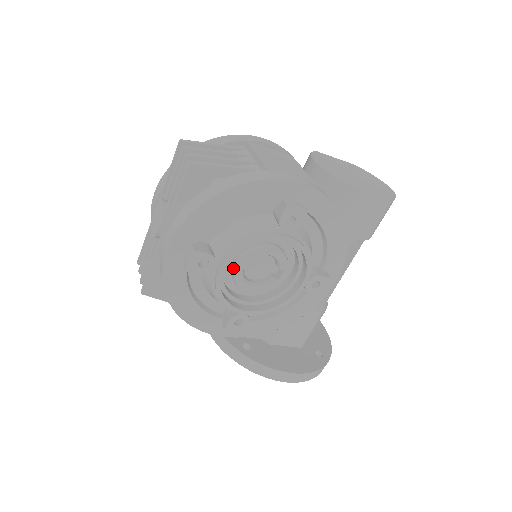
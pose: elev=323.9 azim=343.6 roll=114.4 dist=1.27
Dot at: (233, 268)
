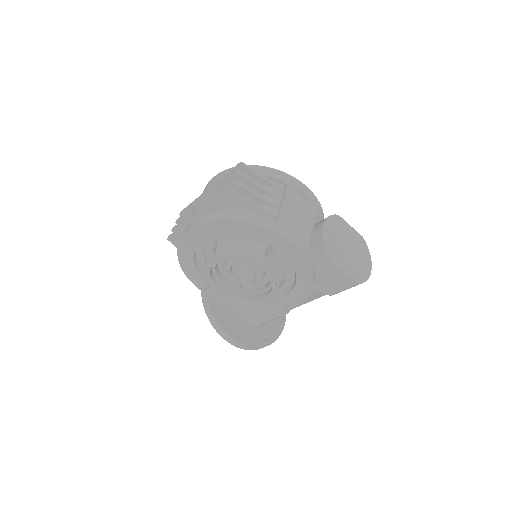
Dot at: (225, 263)
